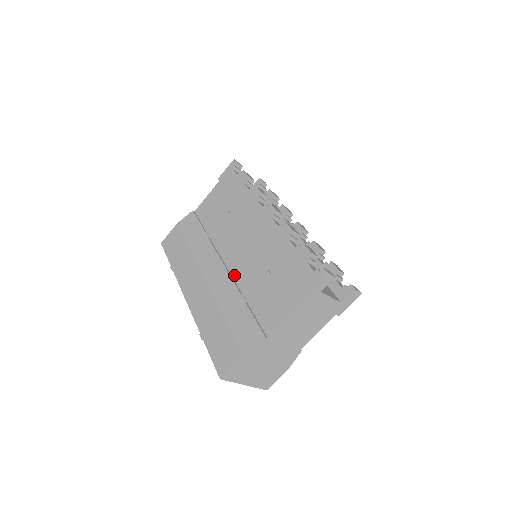
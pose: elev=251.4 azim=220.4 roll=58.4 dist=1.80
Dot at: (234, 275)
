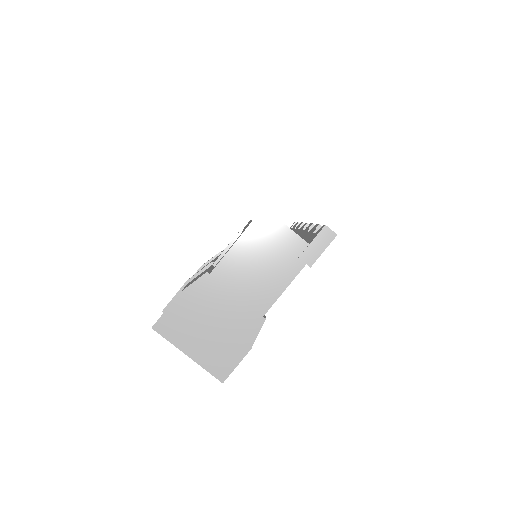
Dot at: occluded
